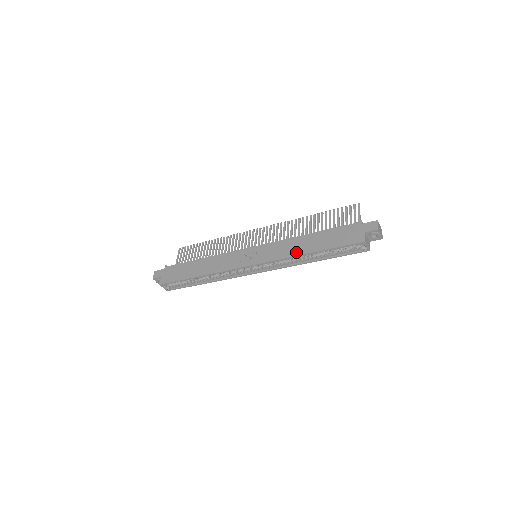
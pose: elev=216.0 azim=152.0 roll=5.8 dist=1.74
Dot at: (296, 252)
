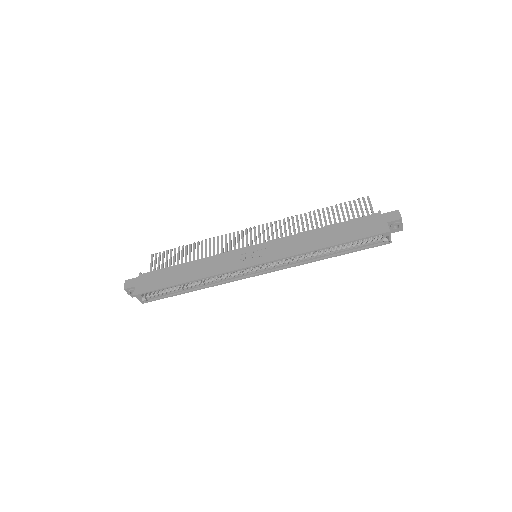
Dot at: (309, 247)
